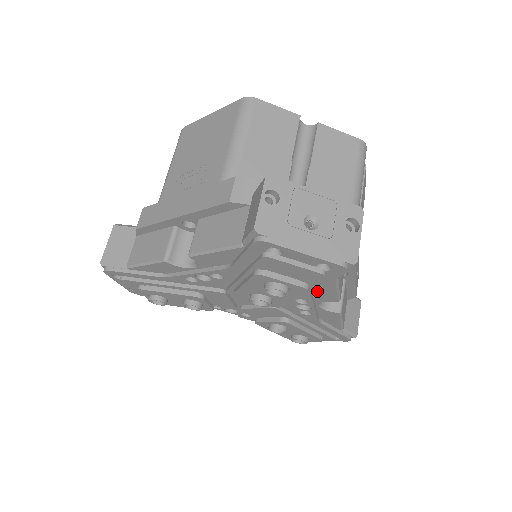
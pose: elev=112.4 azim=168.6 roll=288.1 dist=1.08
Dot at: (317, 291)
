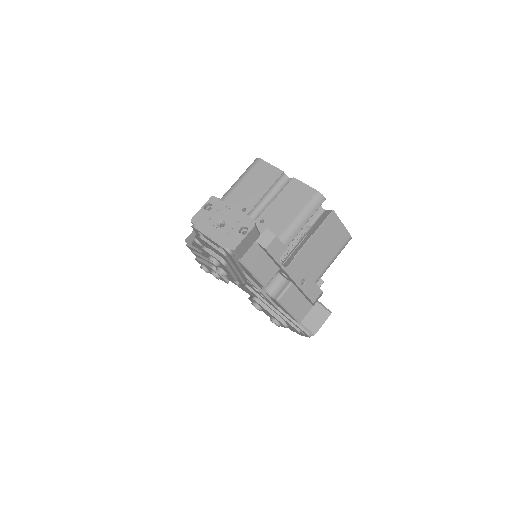
Dot at: (248, 274)
